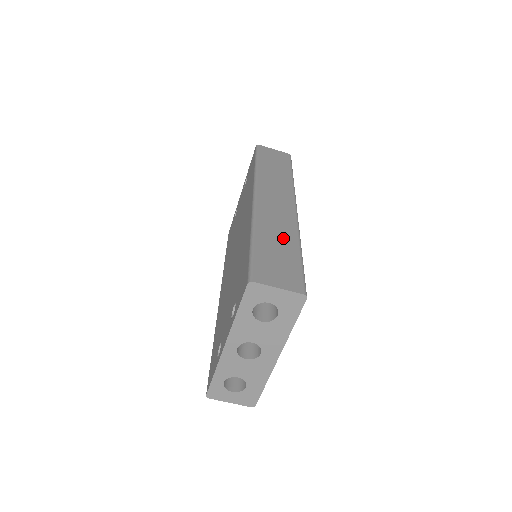
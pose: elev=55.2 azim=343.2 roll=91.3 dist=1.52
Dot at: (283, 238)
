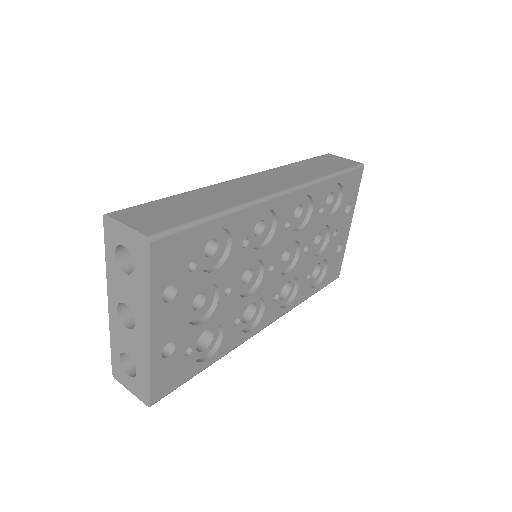
Dot at: (213, 202)
